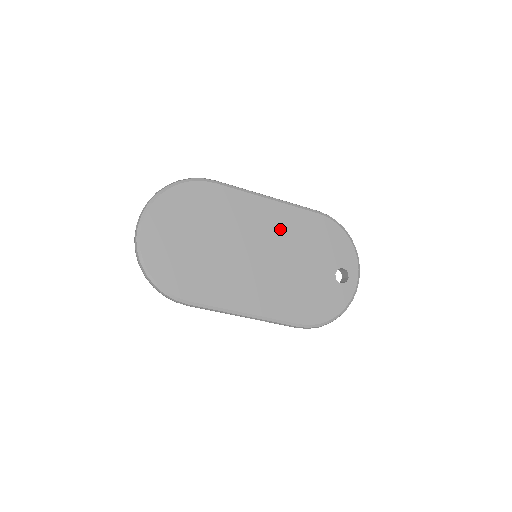
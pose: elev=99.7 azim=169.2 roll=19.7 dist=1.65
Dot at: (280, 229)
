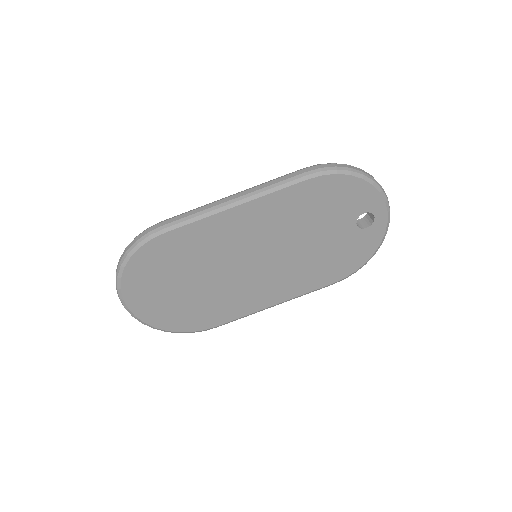
Dot at: (268, 225)
